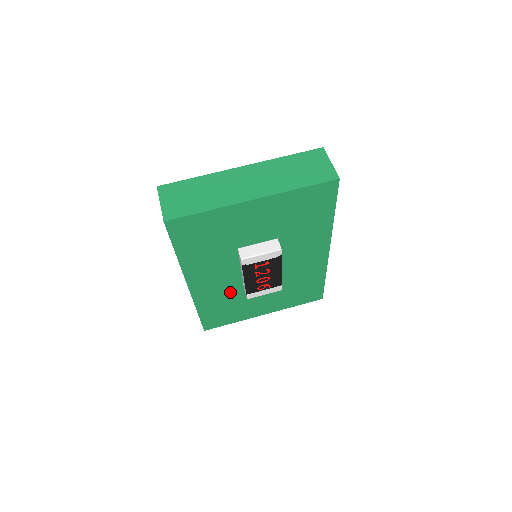
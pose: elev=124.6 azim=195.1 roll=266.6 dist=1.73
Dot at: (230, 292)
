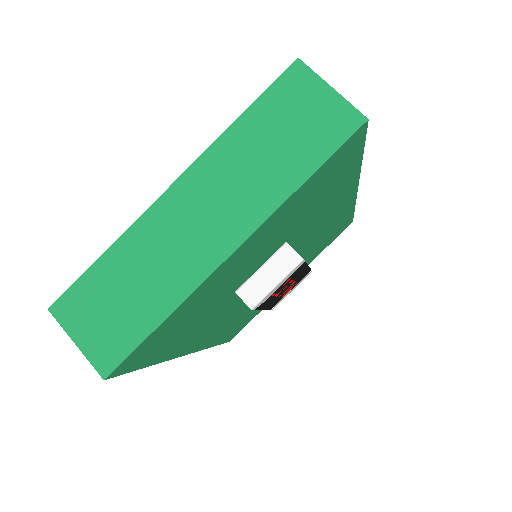
Dot at: (244, 310)
